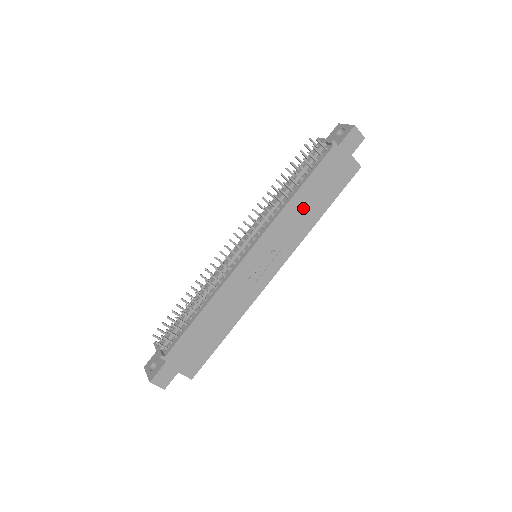
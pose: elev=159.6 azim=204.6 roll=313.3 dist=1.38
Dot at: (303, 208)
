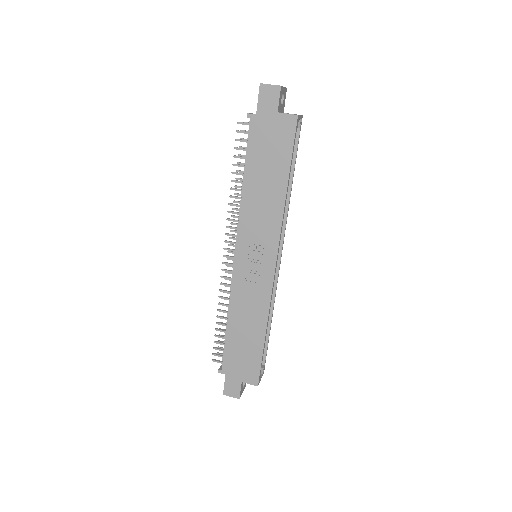
Dot at: (261, 193)
